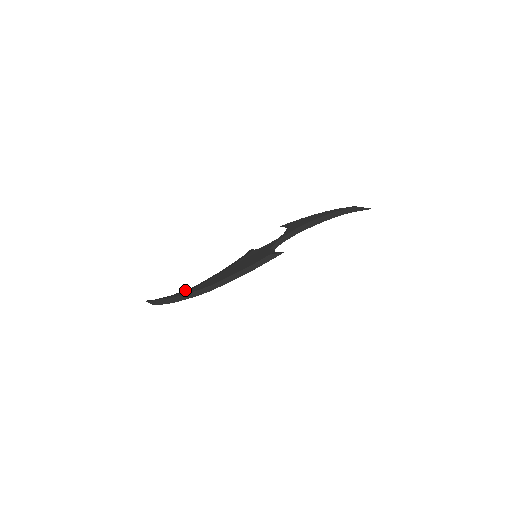
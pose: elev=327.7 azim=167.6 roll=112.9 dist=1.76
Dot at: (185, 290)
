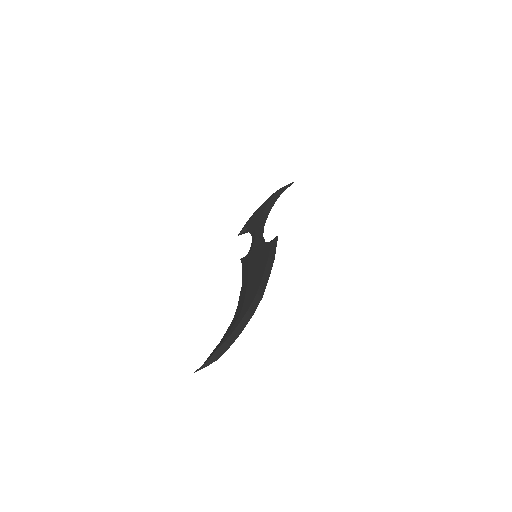
Dot at: (232, 321)
